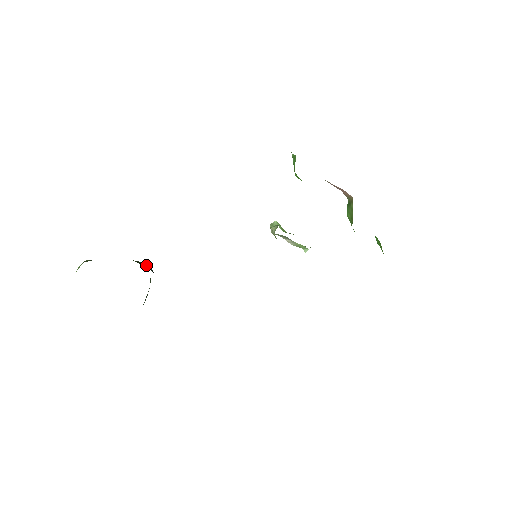
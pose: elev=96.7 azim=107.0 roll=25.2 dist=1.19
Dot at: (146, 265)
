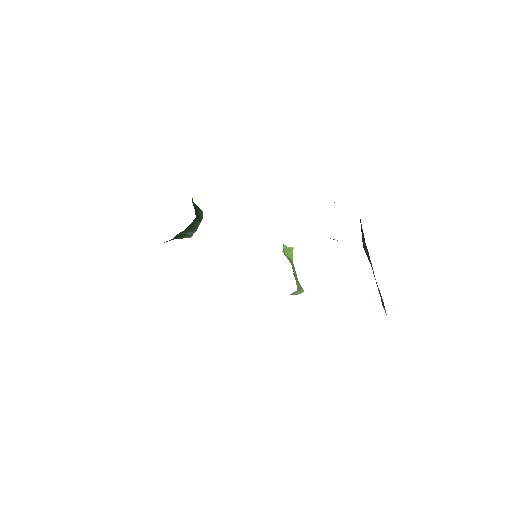
Dot at: (201, 213)
